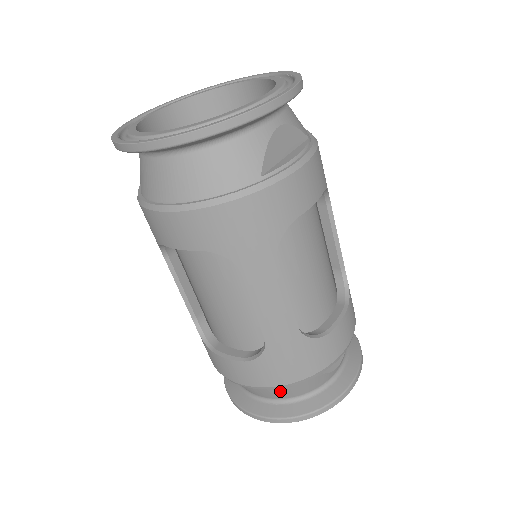
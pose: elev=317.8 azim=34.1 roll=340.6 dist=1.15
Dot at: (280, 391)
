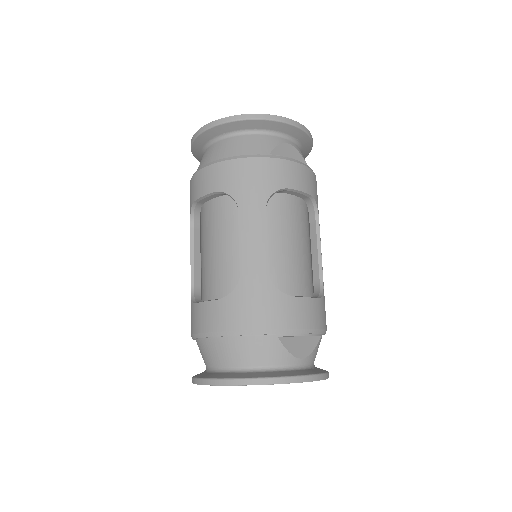
Dot at: (239, 349)
